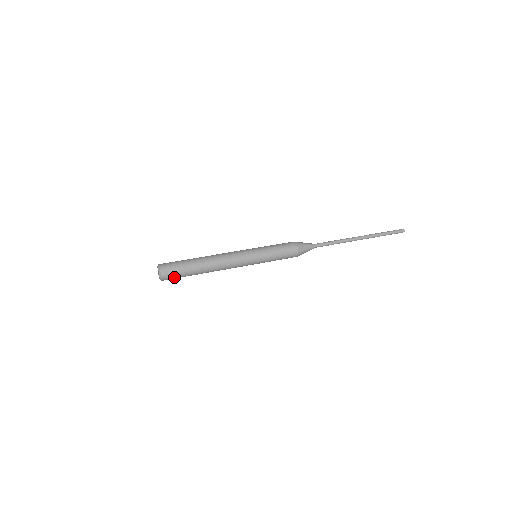
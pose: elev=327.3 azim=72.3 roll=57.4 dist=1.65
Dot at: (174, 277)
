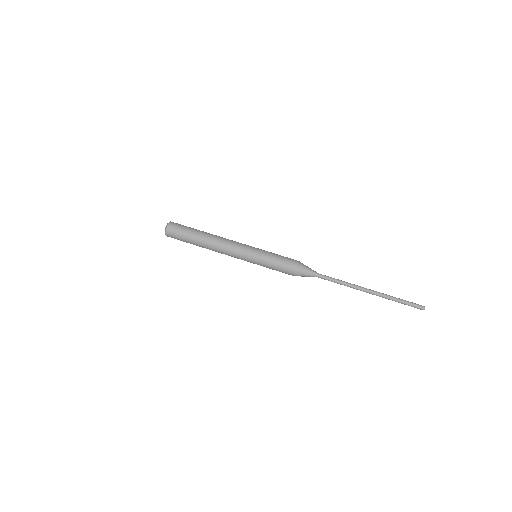
Dot at: (177, 239)
